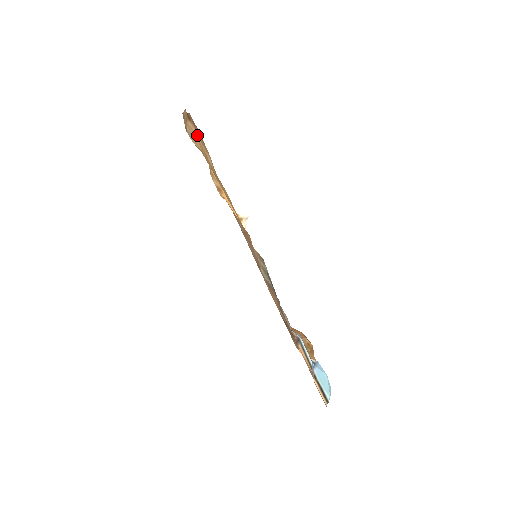
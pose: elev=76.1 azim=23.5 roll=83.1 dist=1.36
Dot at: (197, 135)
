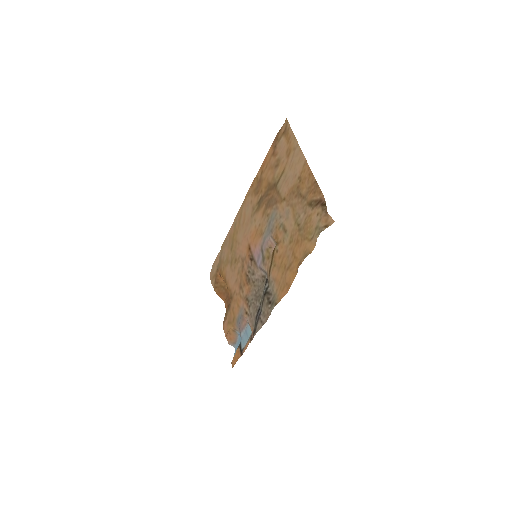
Dot at: (314, 210)
